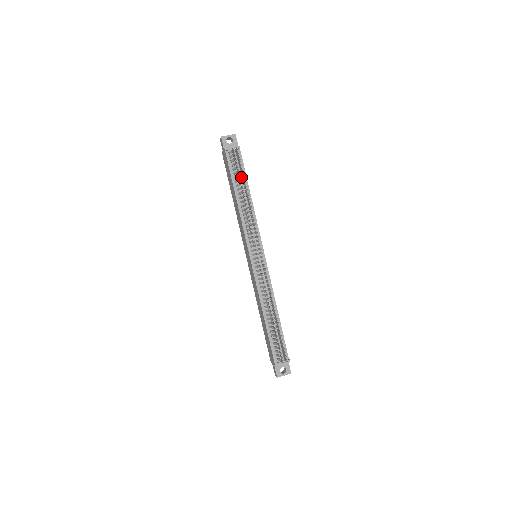
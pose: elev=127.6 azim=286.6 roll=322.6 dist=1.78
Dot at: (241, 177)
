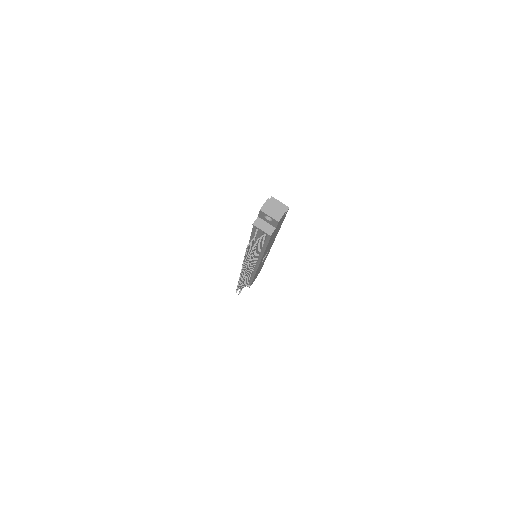
Dot at: occluded
